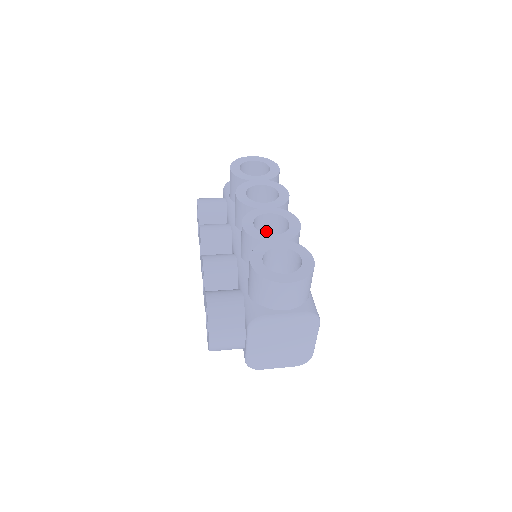
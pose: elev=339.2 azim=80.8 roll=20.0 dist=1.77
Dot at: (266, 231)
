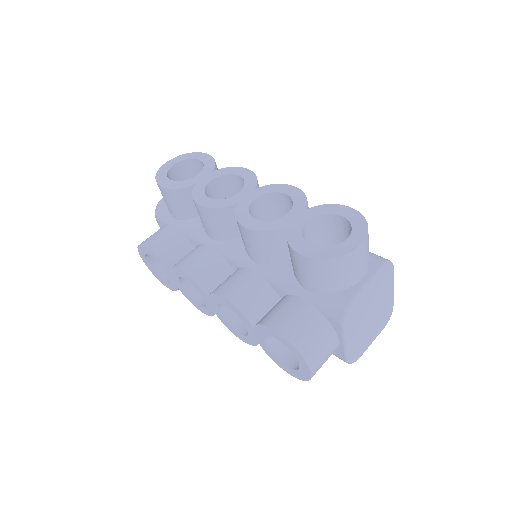
Dot at: occluded
